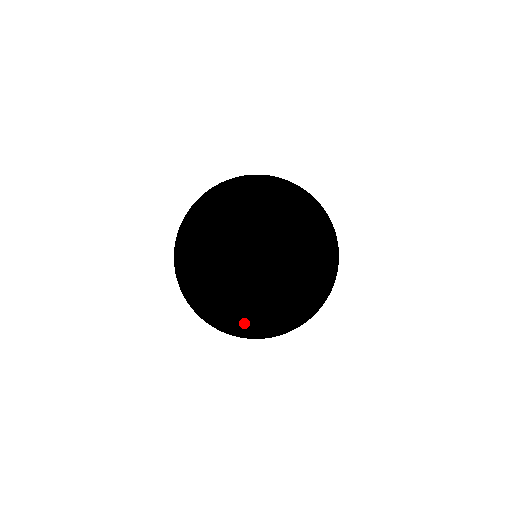
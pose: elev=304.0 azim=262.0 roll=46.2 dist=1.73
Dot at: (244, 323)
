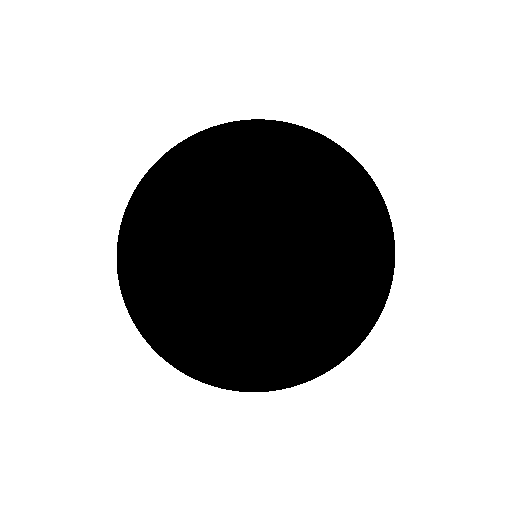
Dot at: (311, 313)
